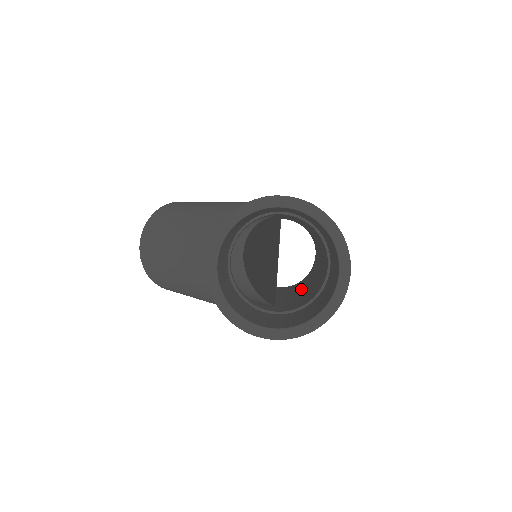
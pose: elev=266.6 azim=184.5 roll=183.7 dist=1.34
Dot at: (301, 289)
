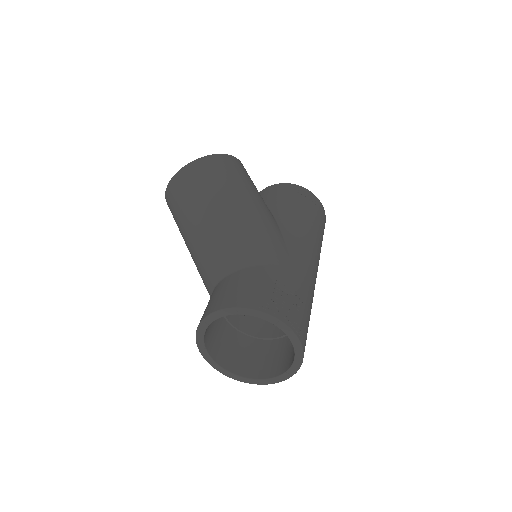
Dot at: occluded
